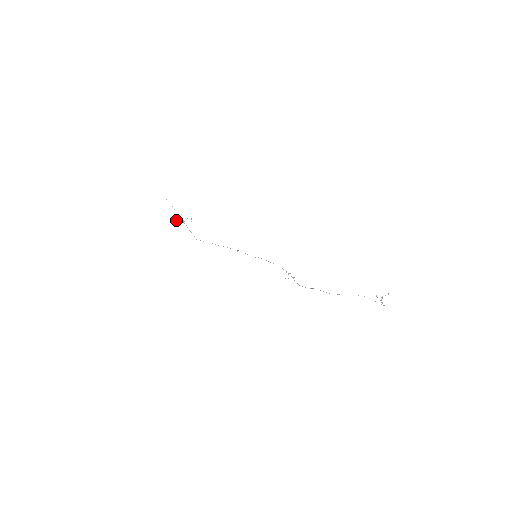
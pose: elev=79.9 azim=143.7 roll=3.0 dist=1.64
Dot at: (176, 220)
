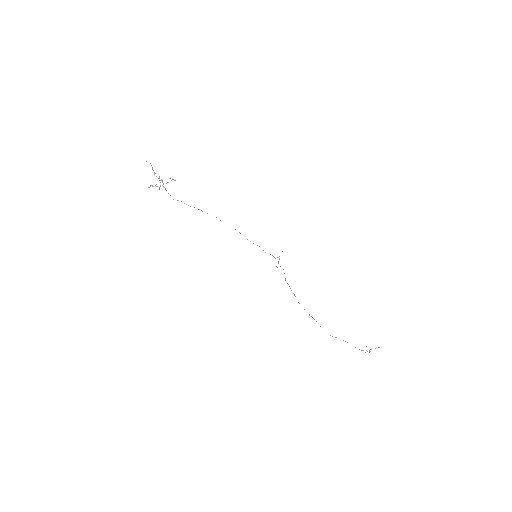
Dot at: occluded
